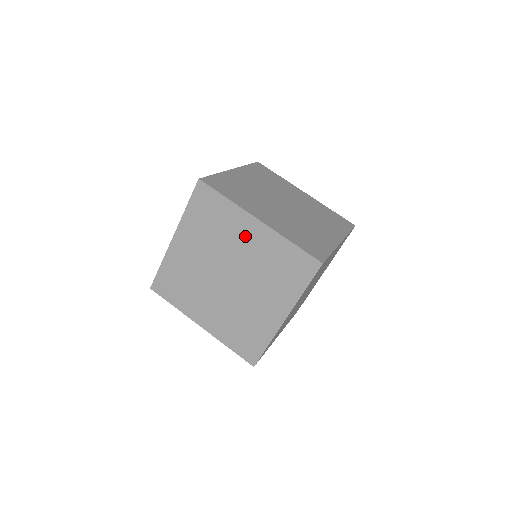
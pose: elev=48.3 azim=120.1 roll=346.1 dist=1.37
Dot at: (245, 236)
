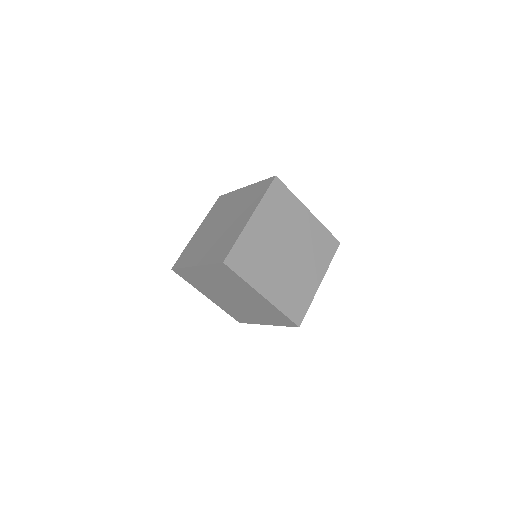
Dot at: (236, 199)
